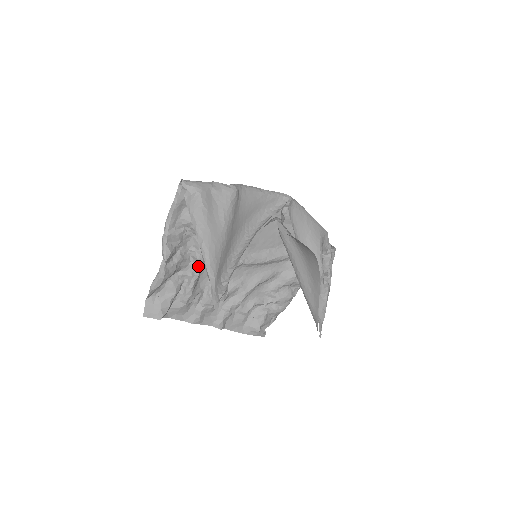
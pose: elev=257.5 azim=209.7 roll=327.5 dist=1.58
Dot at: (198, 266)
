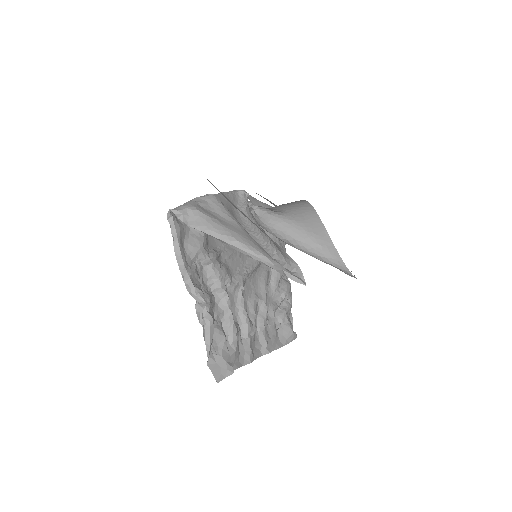
Dot at: (225, 295)
